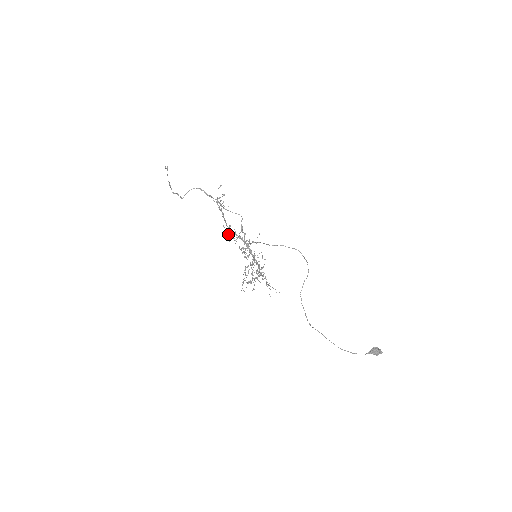
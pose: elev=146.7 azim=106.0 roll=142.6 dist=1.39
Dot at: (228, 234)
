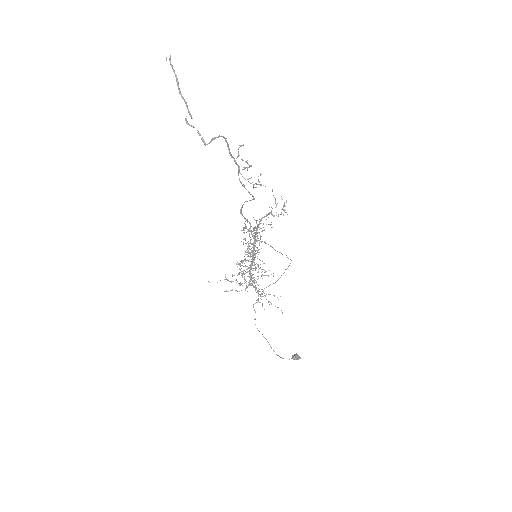
Dot at: occluded
